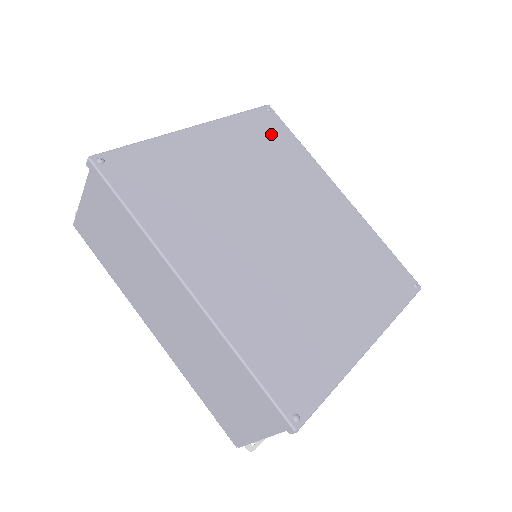
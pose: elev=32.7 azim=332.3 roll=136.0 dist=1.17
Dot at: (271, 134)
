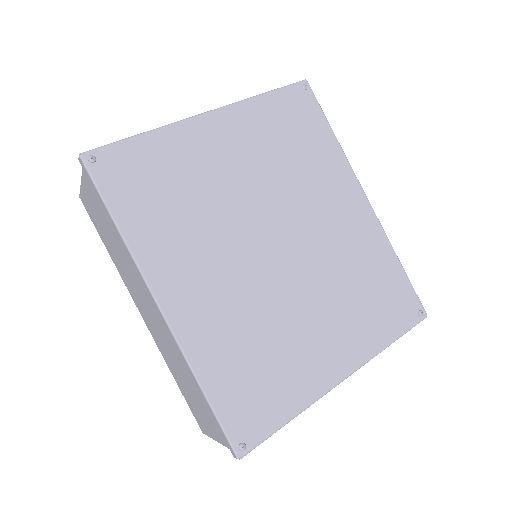
Dot at: (299, 121)
